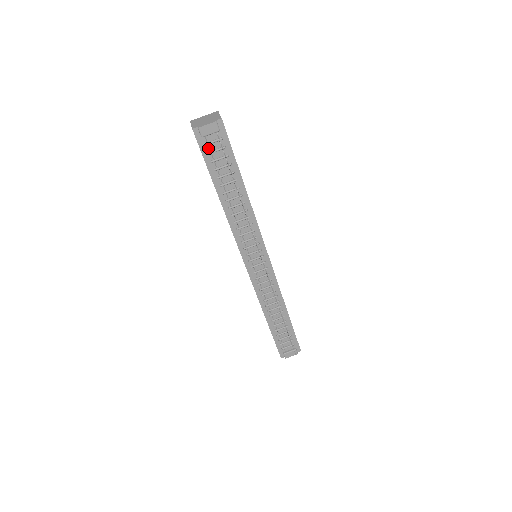
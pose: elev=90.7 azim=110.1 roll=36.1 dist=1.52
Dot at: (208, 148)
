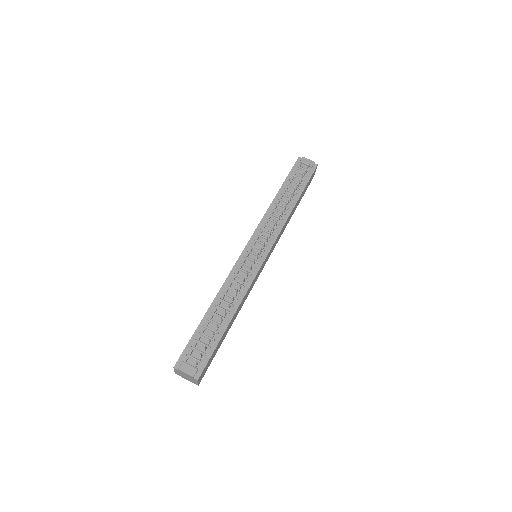
Dot at: (298, 169)
